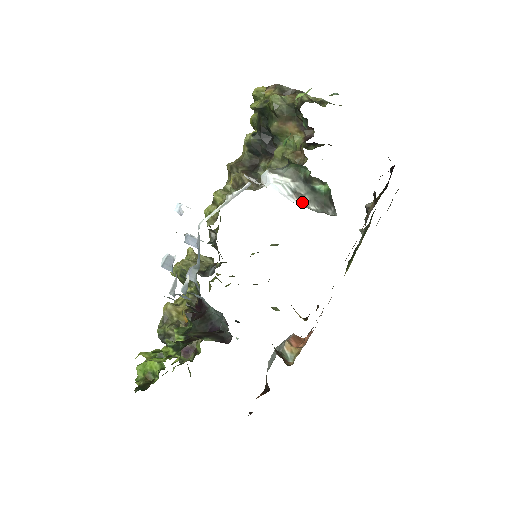
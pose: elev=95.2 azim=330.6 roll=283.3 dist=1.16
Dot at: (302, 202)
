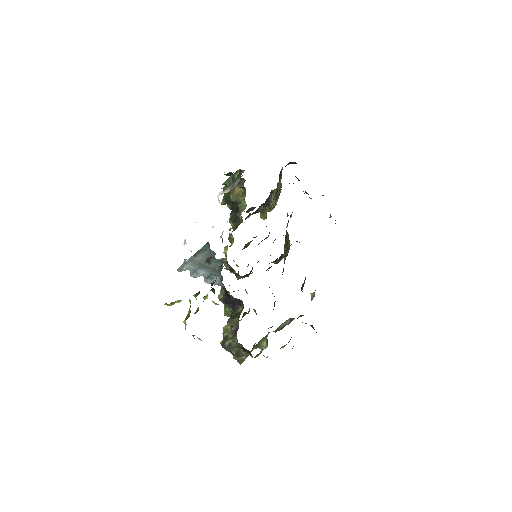
Dot at: occluded
